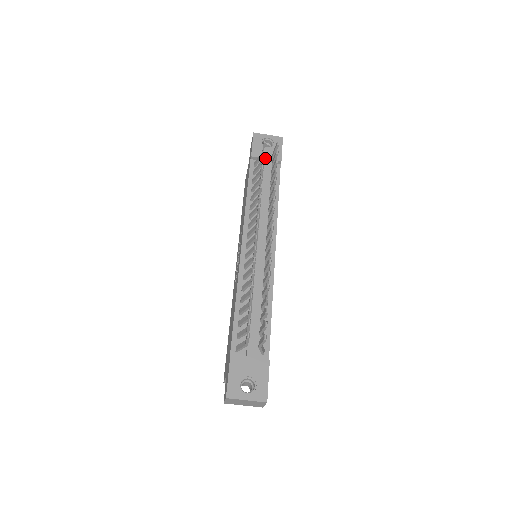
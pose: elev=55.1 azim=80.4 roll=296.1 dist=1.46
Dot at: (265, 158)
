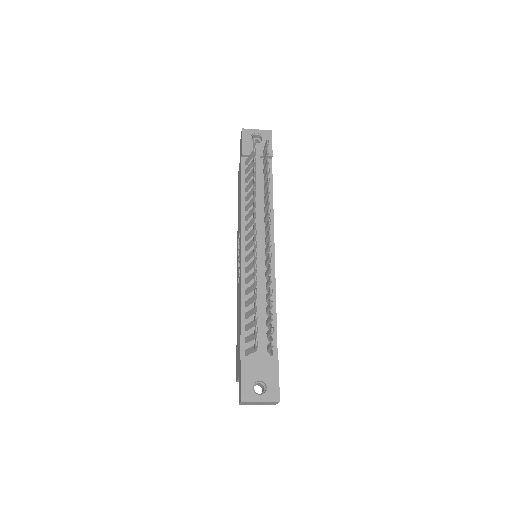
Dot at: (256, 155)
